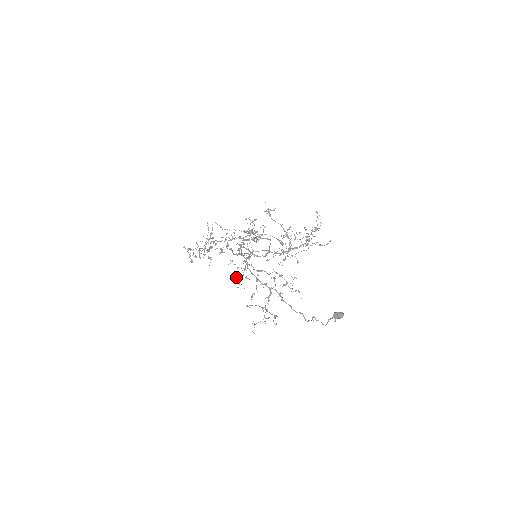
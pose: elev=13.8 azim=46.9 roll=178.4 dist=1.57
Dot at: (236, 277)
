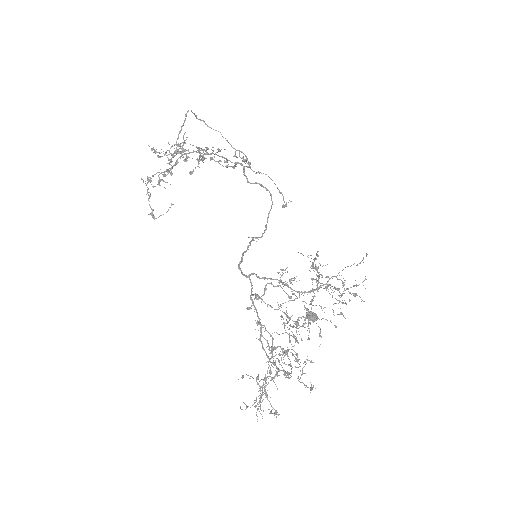
Dot at: (256, 400)
